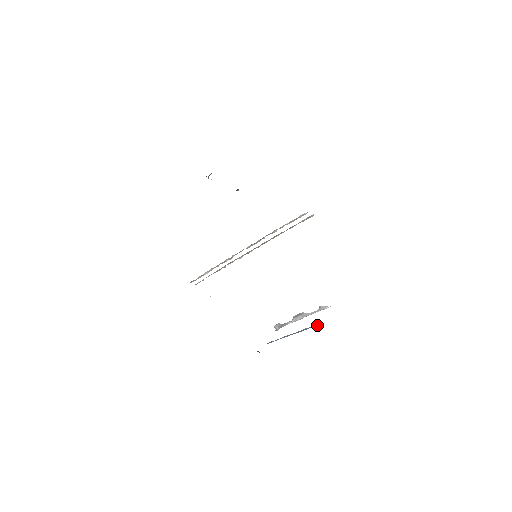
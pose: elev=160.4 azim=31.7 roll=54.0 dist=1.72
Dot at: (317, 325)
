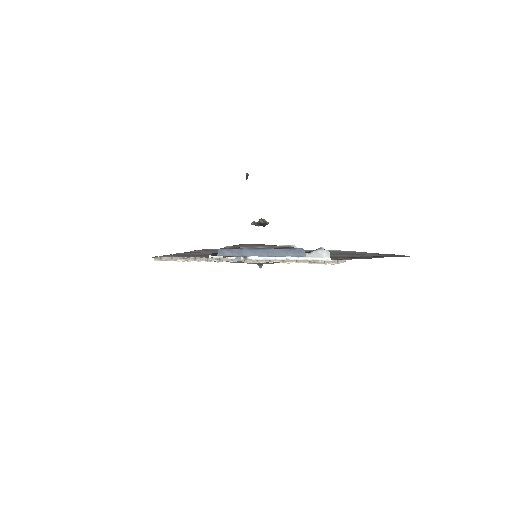
Dot at: (304, 256)
